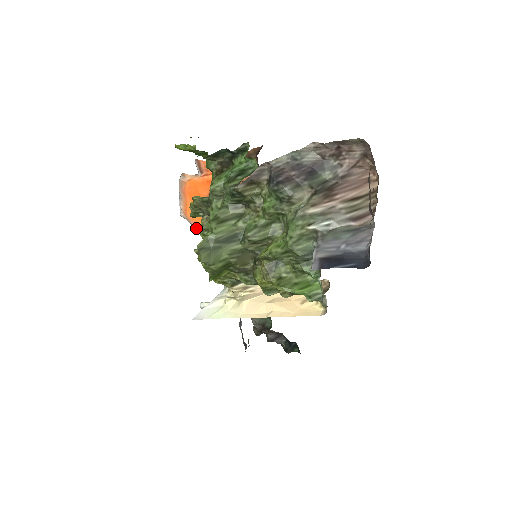
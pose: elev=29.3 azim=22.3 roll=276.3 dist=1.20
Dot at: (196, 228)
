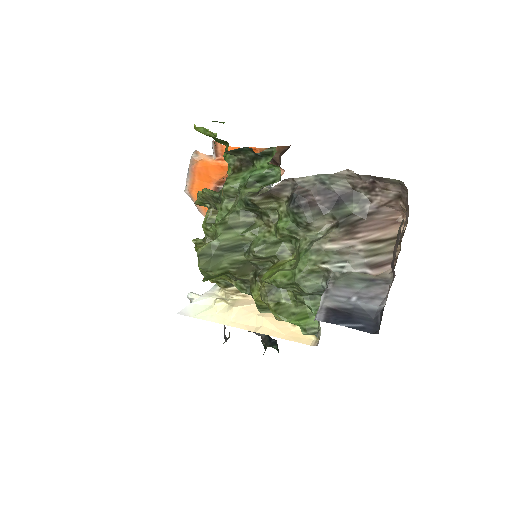
Dot at: (199, 208)
